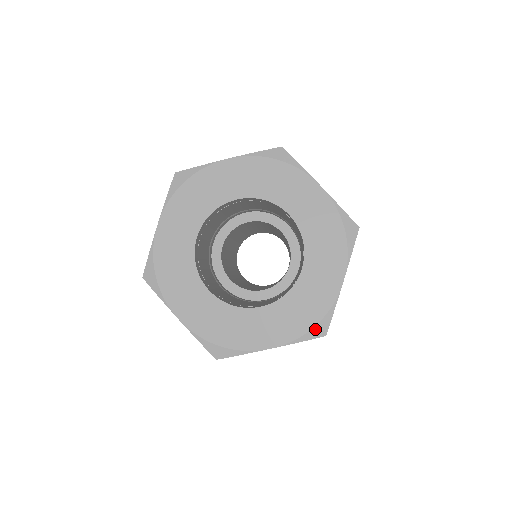
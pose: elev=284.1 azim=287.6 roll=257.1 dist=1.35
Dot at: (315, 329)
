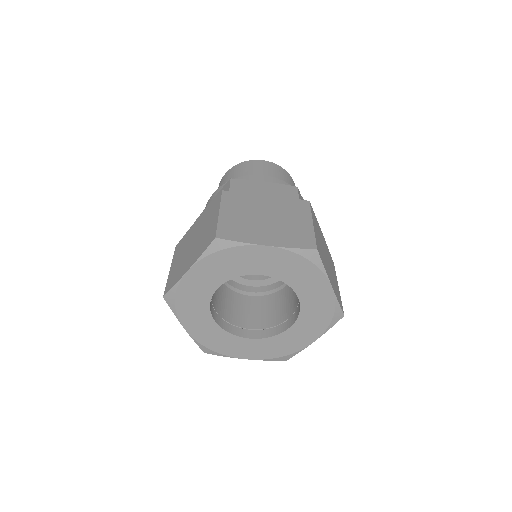
Dot at: (334, 318)
